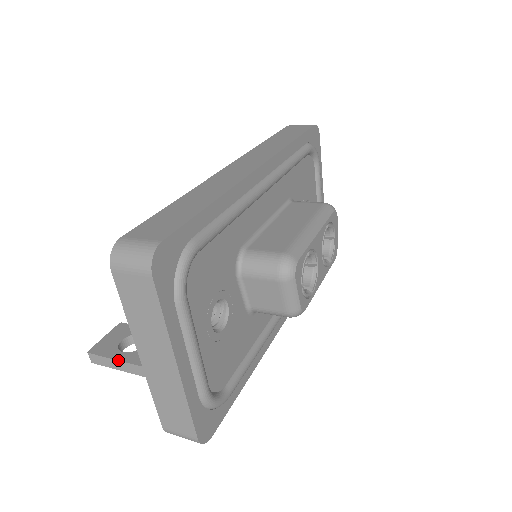
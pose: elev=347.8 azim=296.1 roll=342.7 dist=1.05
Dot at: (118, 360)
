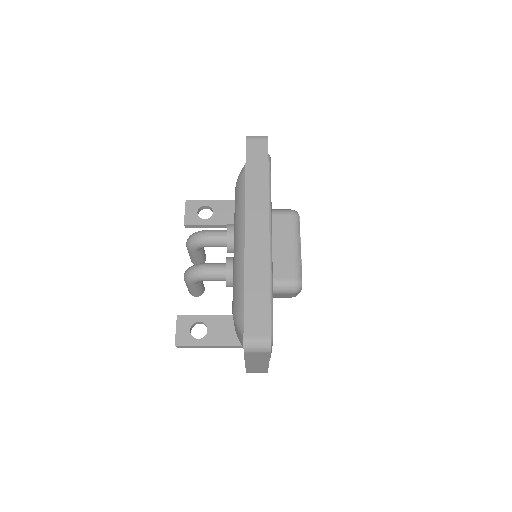
Dot at: (200, 346)
